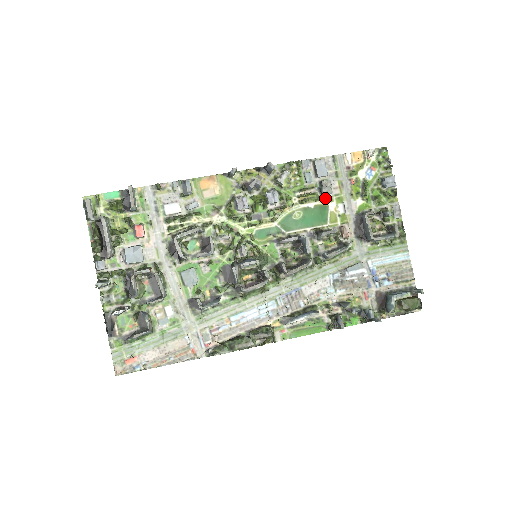
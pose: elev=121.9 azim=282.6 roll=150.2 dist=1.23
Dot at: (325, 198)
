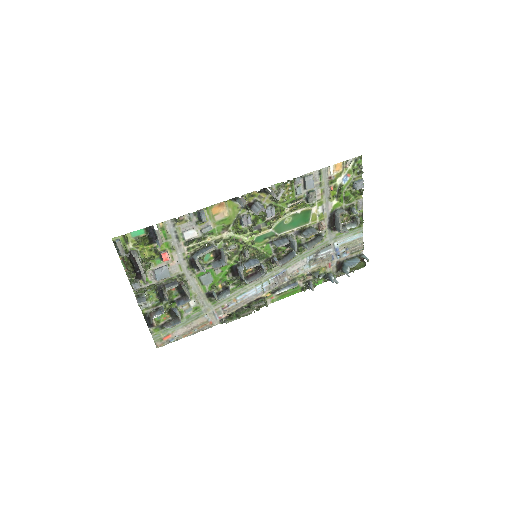
Dot at: (310, 204)
